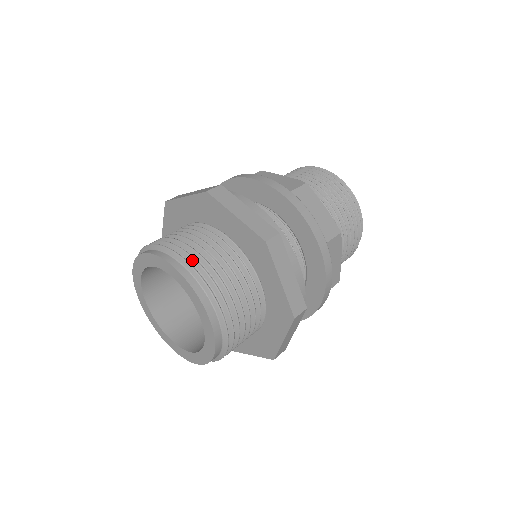
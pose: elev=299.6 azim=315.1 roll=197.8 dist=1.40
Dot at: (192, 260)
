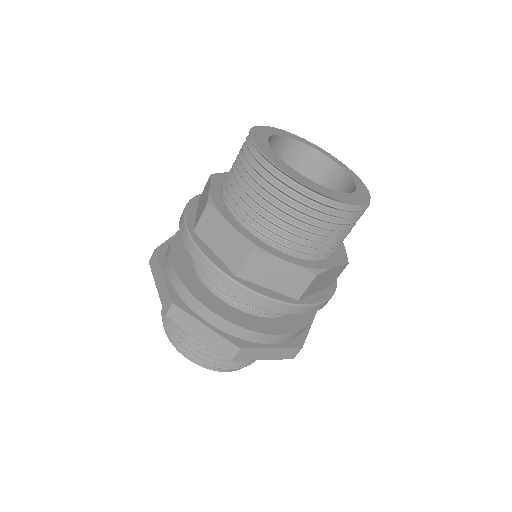
Dot at: (193, 352)
